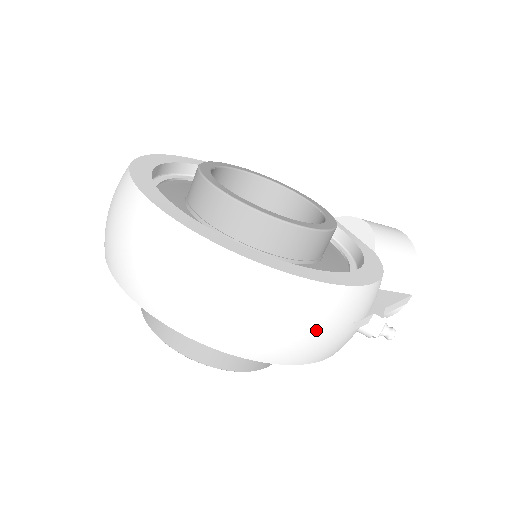
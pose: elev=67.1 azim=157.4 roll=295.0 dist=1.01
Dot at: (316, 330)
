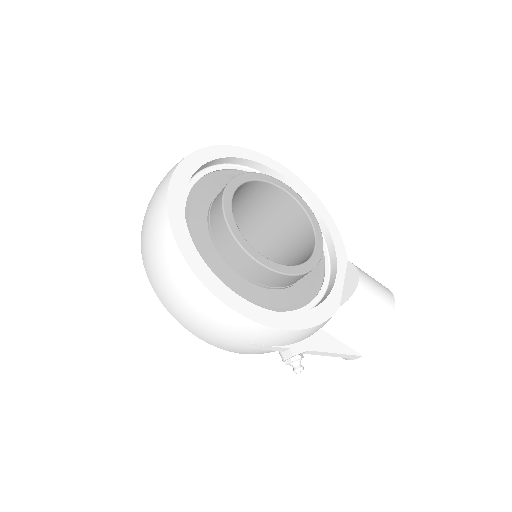
Dot at: (219, 332)
